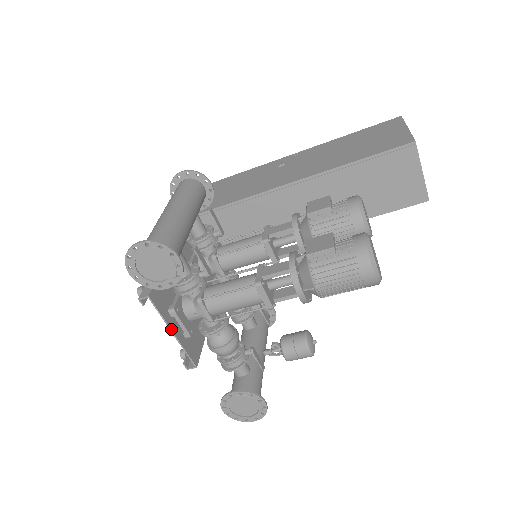
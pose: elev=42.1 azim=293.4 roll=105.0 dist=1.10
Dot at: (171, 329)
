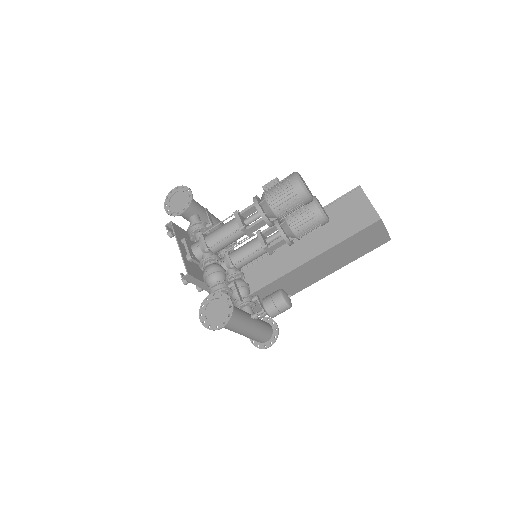
Dot at: (178, 243)
